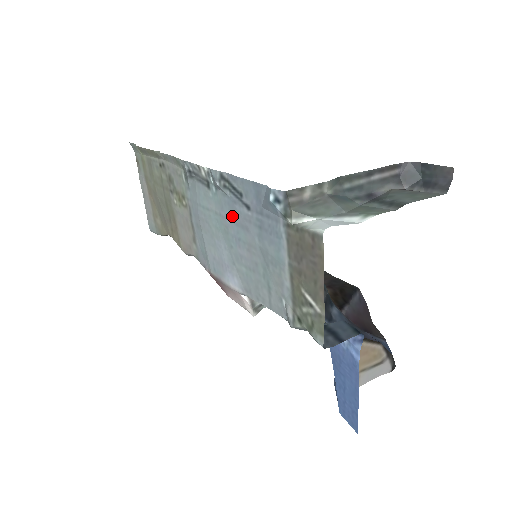
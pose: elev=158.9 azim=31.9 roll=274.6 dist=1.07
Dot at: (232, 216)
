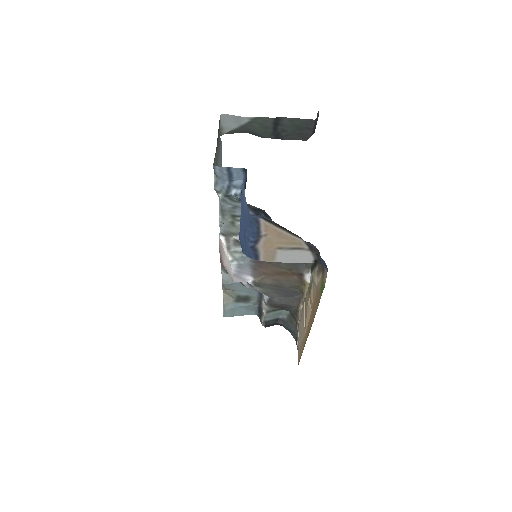
Dot at: occluded
